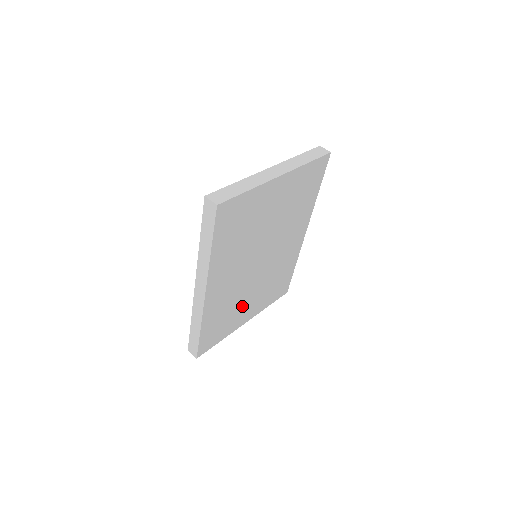
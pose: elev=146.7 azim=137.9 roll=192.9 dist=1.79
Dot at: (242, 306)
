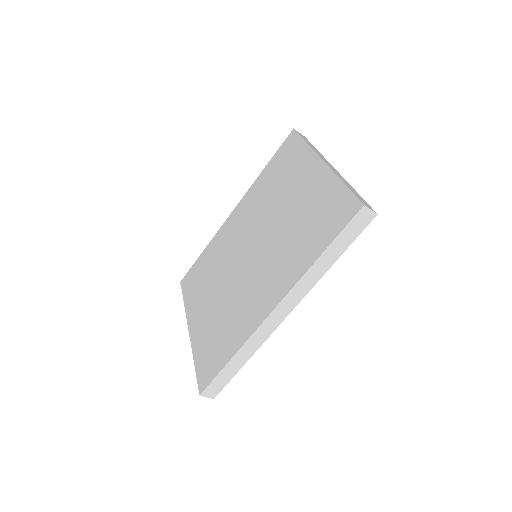
Dot at: occluded
